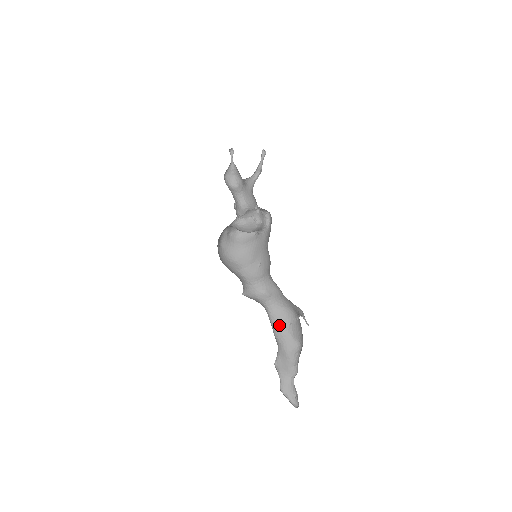
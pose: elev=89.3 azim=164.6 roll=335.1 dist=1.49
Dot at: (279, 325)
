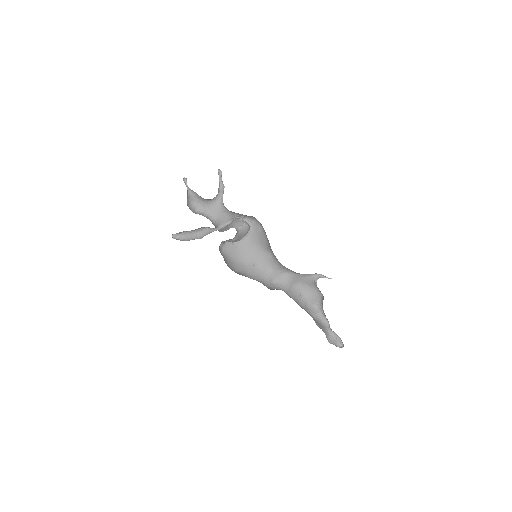
Dot at: (296, 300)
